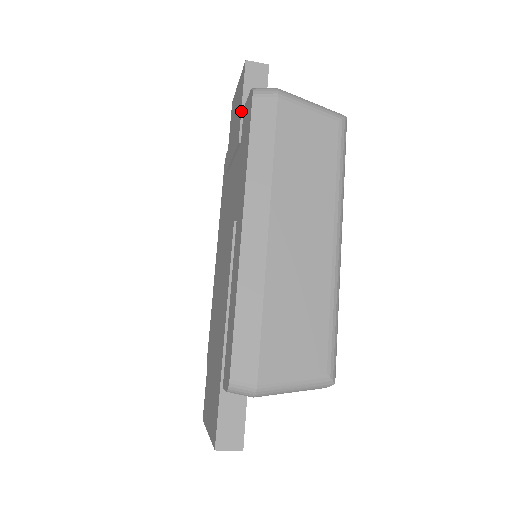
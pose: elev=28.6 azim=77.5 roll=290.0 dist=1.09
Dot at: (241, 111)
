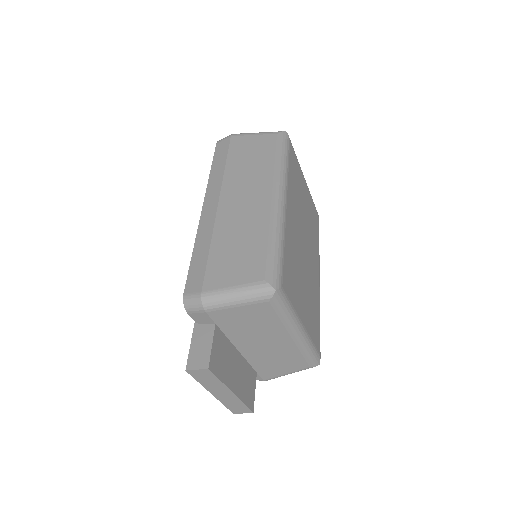
Dot at: occluded
